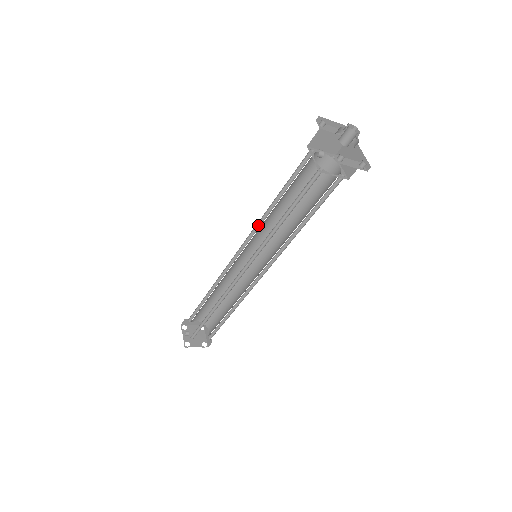
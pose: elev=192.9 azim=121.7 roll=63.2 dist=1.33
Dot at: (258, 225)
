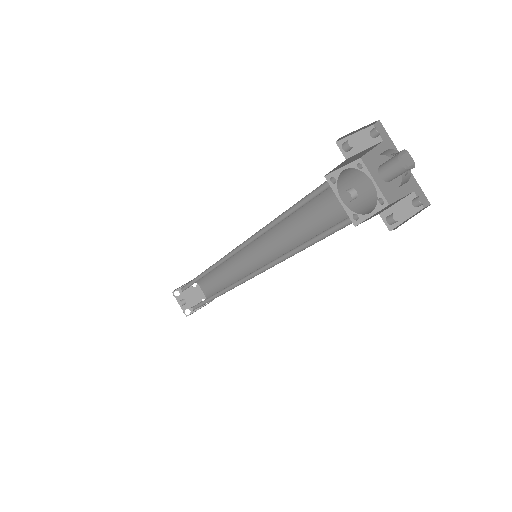
Dot at: (254, 235)
